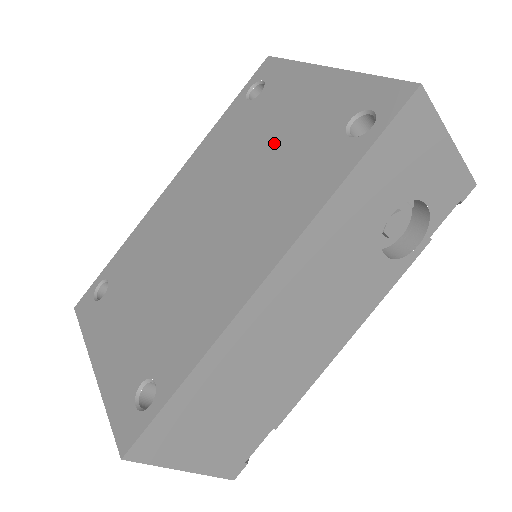
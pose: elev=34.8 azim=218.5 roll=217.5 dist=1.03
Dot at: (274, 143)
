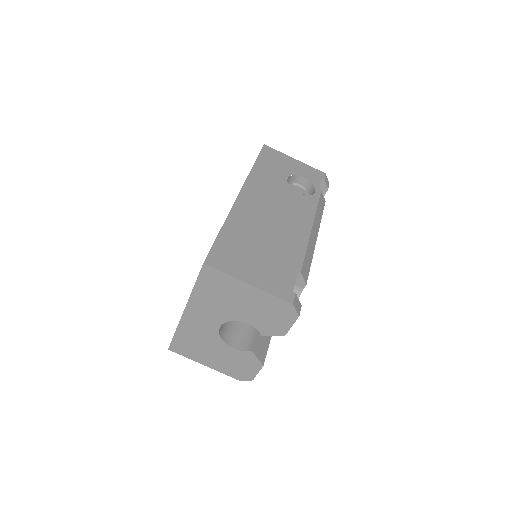
Dot at: occluded
